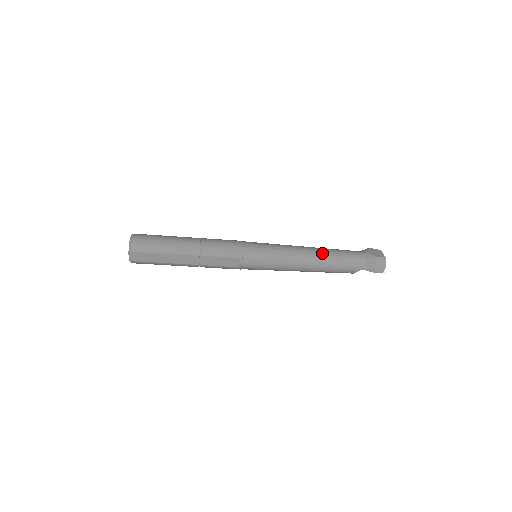
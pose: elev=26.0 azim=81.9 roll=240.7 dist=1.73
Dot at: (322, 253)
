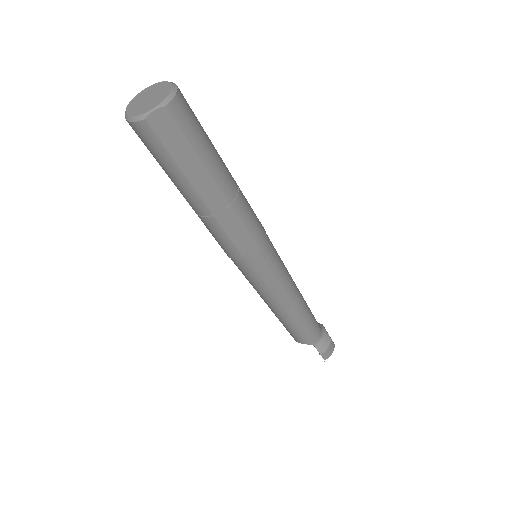
Dot at: (306, 303)
